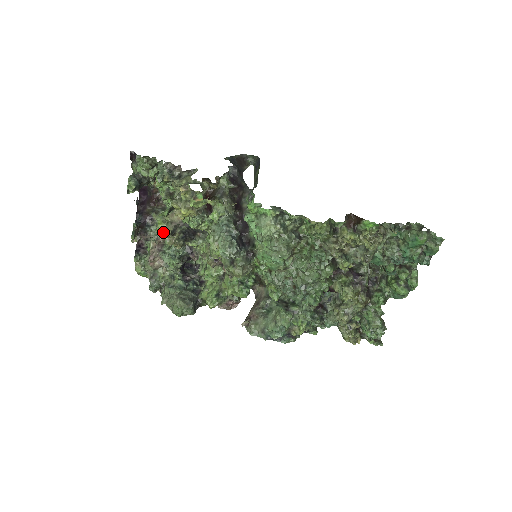
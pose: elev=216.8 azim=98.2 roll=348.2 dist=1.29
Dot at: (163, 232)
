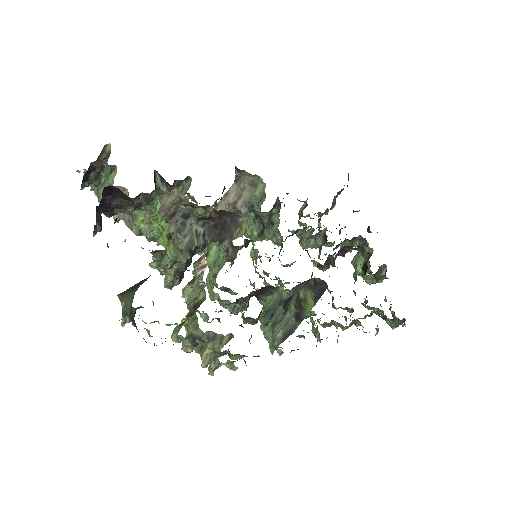
Dot at: occluded
